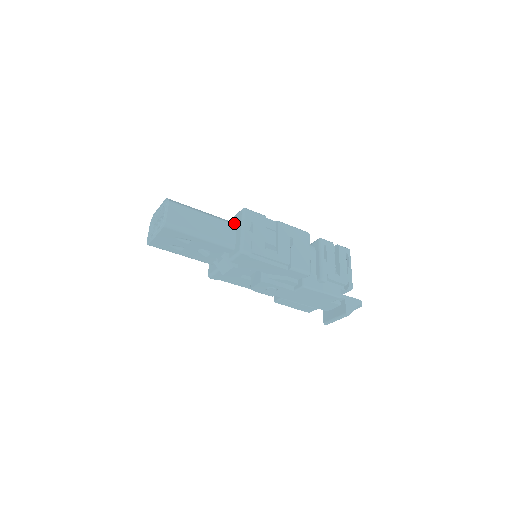
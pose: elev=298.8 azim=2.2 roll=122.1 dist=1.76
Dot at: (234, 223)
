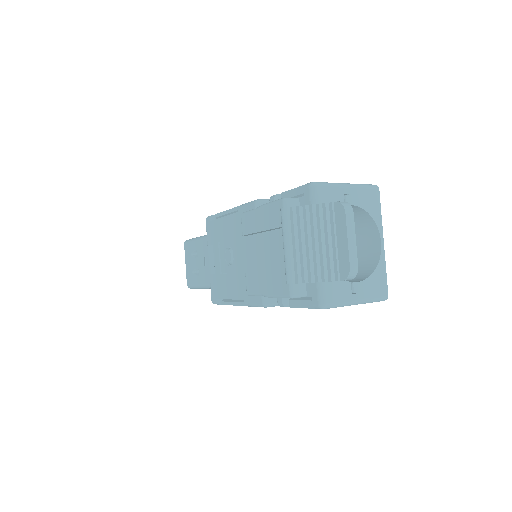
Dot at: occluded
